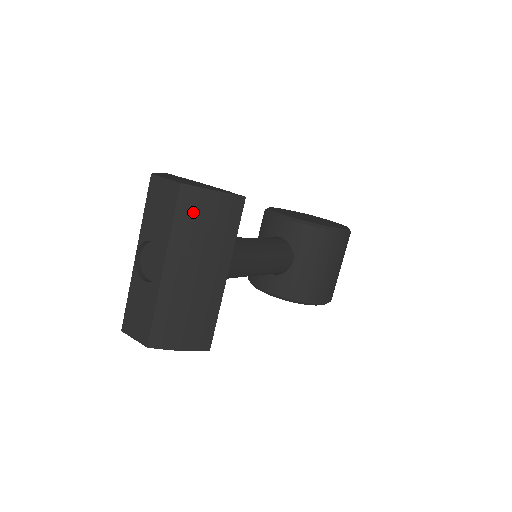
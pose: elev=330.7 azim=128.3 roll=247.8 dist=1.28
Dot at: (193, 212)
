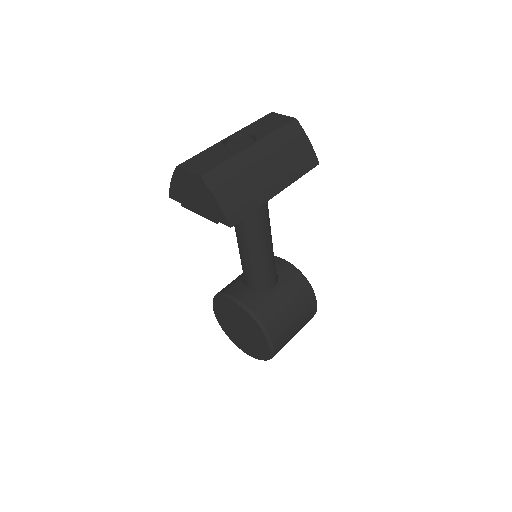
Dot at: (291, 137)
